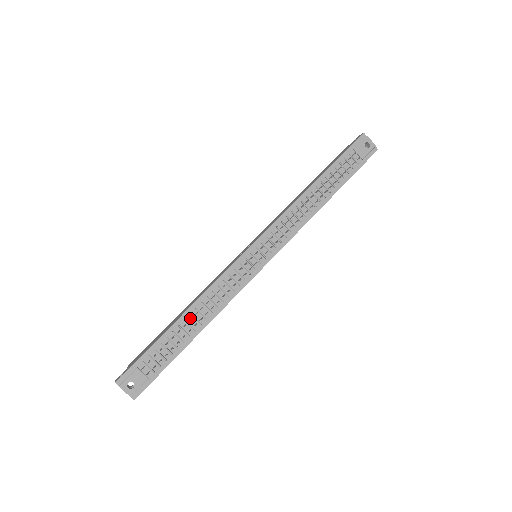
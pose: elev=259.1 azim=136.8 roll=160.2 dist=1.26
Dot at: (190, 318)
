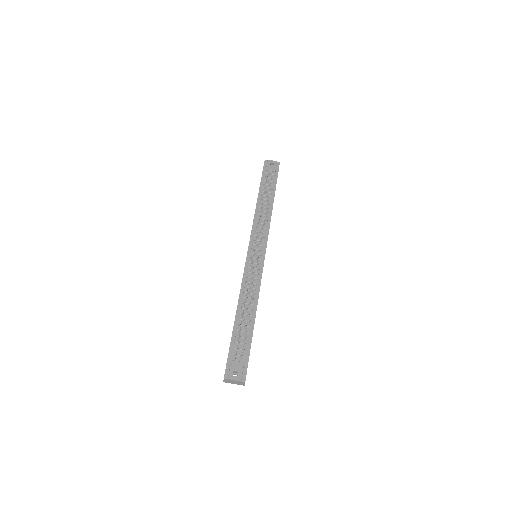
Dot at: (243, 311)
